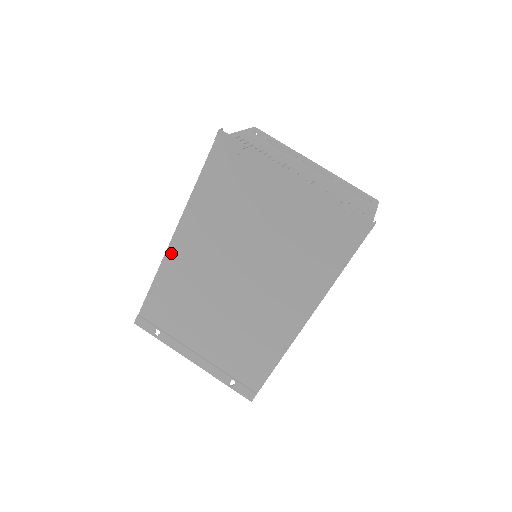
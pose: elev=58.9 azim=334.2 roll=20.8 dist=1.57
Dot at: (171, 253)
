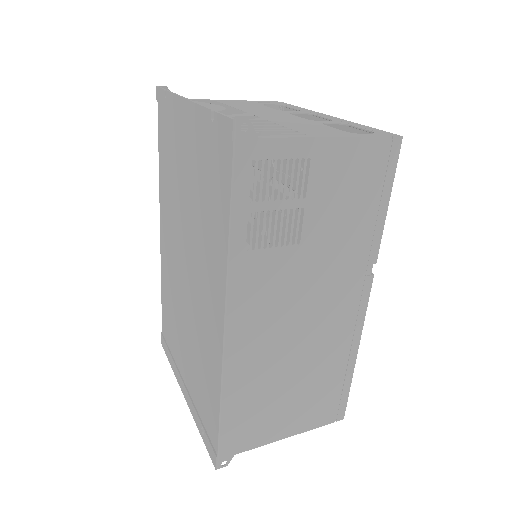
Dot at: (162, 250)
